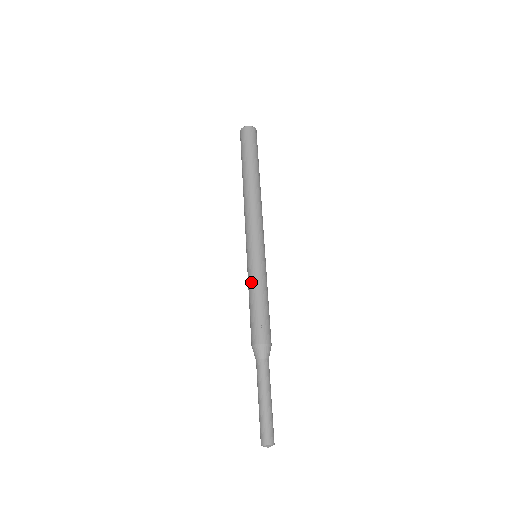
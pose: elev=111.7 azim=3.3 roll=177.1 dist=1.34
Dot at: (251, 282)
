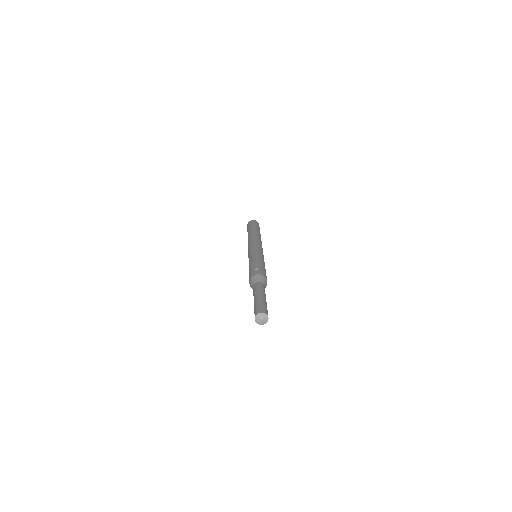
Dot at: (250, 260)
